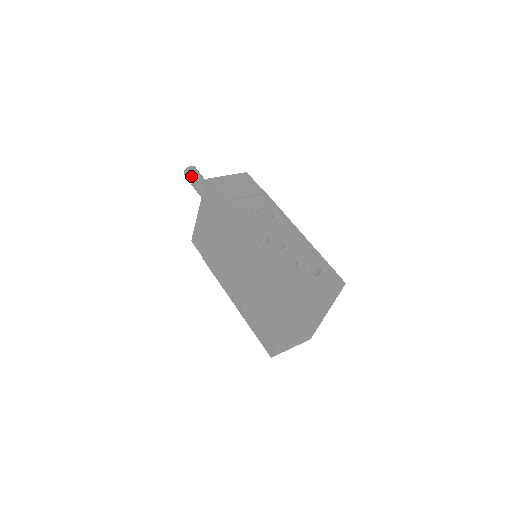
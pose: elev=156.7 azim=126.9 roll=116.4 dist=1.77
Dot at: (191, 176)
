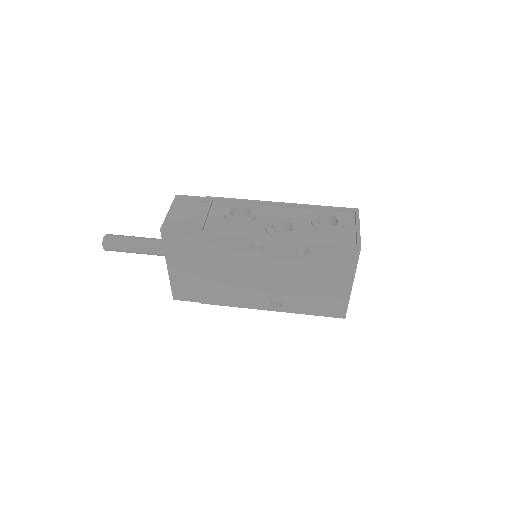
Dot at: (117, 245)
